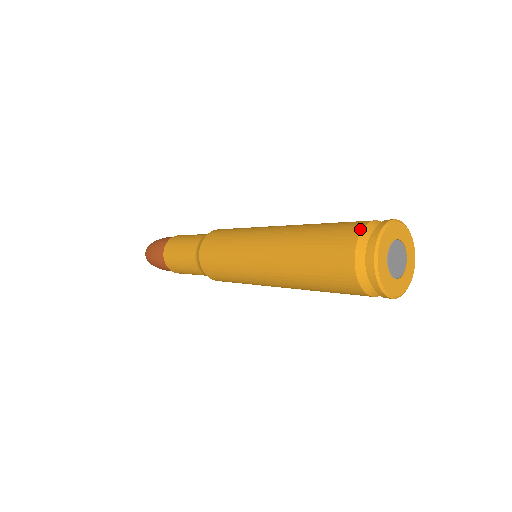
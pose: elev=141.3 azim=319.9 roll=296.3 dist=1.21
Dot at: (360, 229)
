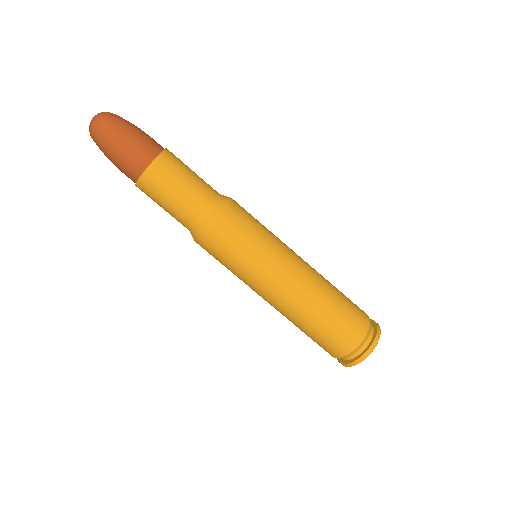
Dot at: (363, 337)
